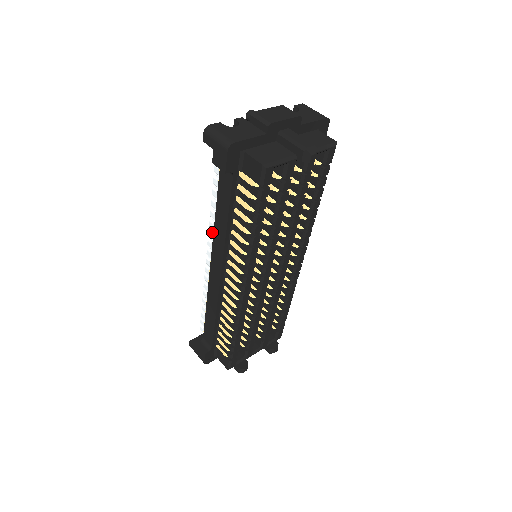
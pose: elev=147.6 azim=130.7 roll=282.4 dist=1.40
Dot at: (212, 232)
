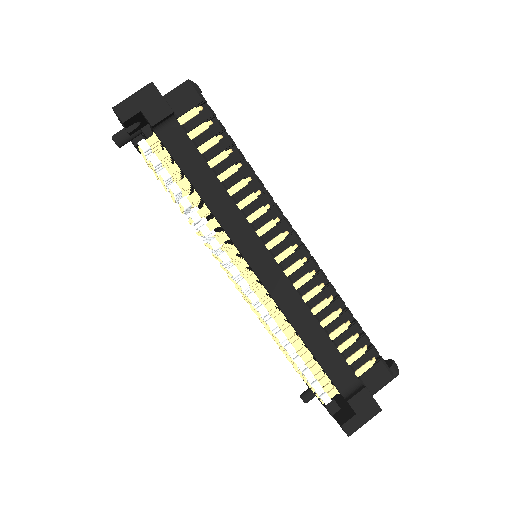
Dot at: (213, 238)
